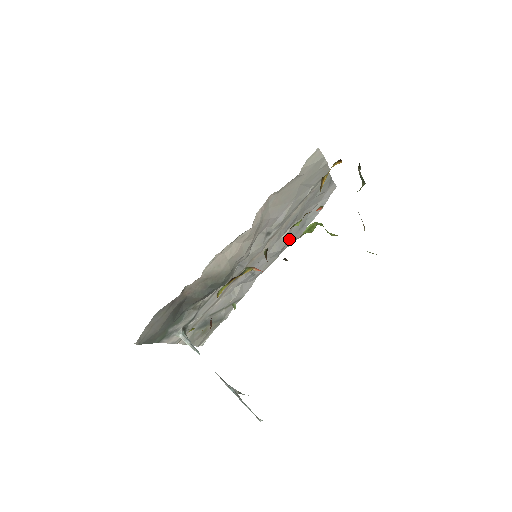
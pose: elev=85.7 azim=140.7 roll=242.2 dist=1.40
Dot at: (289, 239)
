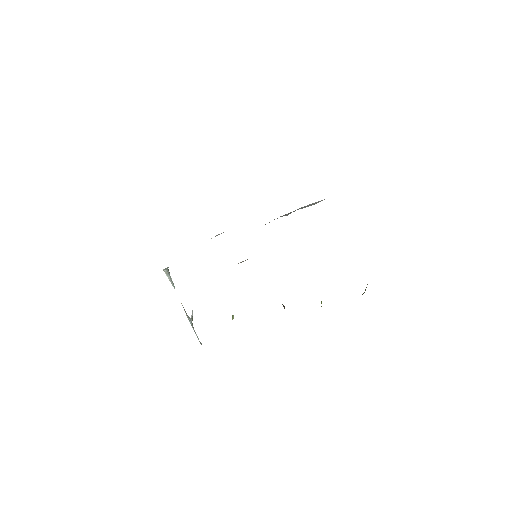
Dot at: occluded
